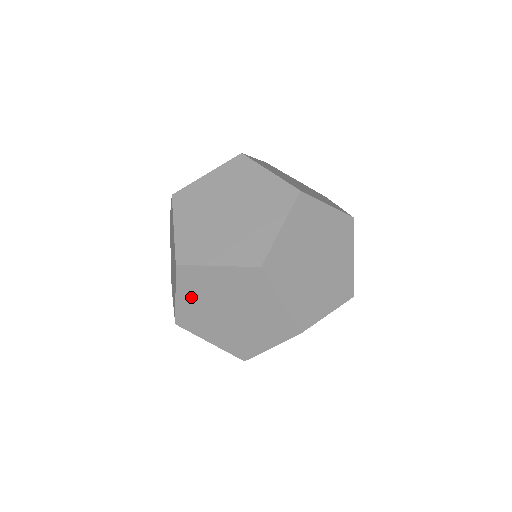
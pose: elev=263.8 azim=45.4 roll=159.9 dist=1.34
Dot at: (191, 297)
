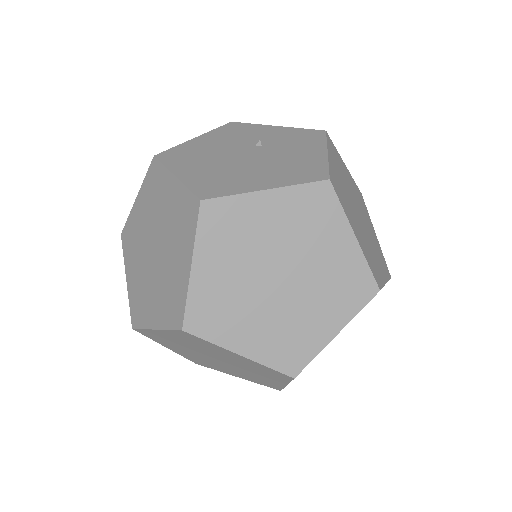
Dot at: (177, 339)
